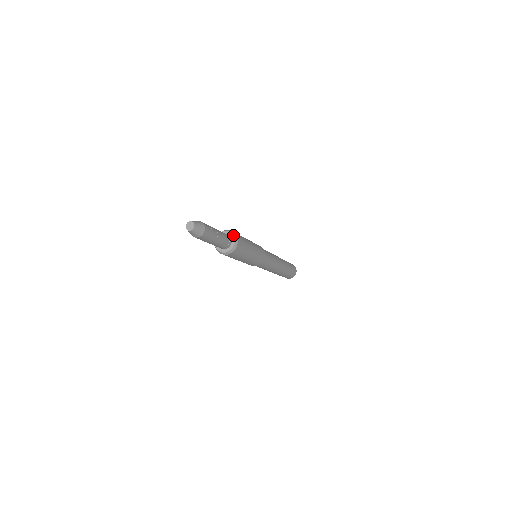
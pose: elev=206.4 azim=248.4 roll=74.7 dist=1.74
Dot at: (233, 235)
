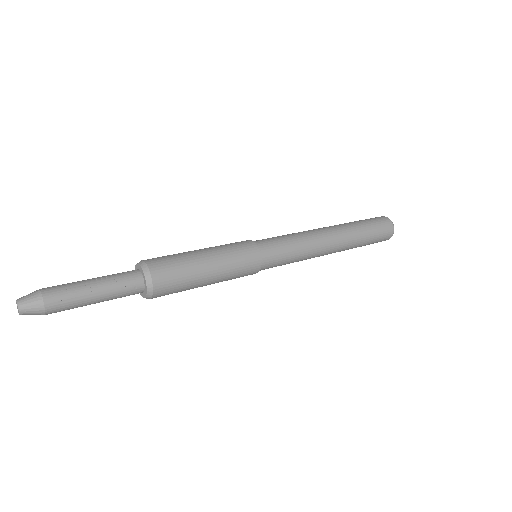
Dot at: (142, 269)
